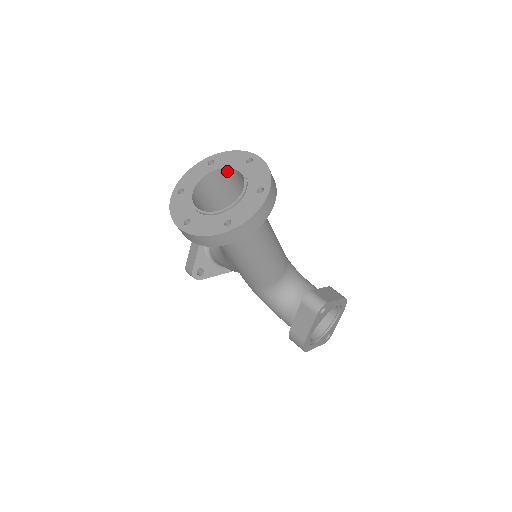
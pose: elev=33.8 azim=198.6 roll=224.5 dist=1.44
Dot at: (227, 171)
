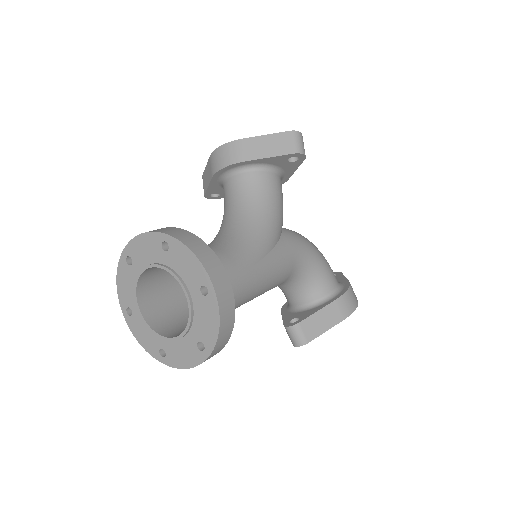
Dot at: (180, 276)
